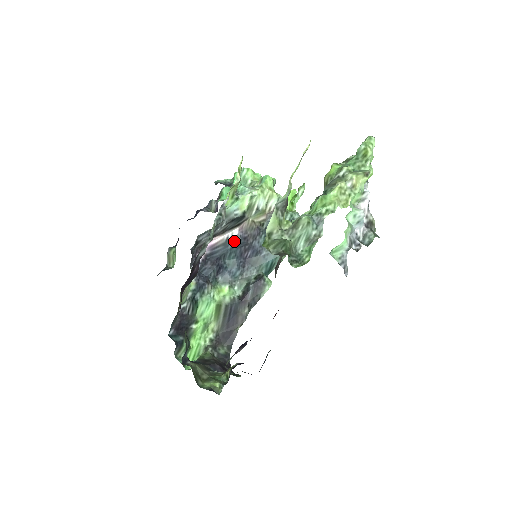
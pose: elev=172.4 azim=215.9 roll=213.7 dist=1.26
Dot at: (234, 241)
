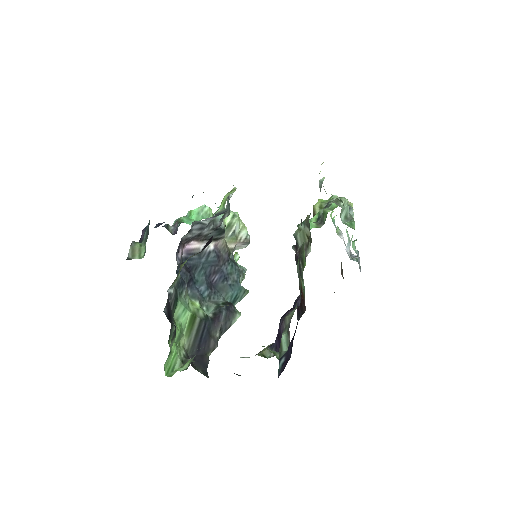
Dot at: (209, 255)
